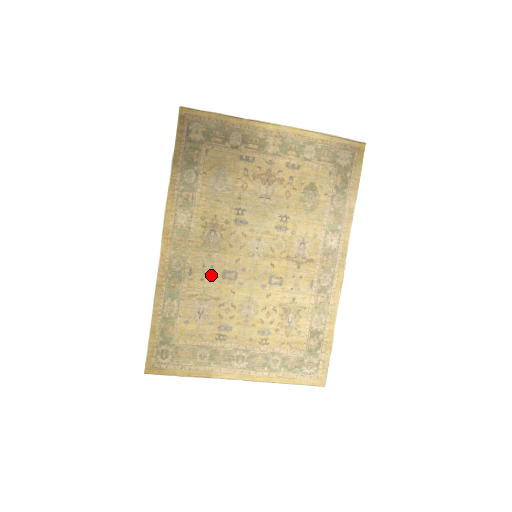
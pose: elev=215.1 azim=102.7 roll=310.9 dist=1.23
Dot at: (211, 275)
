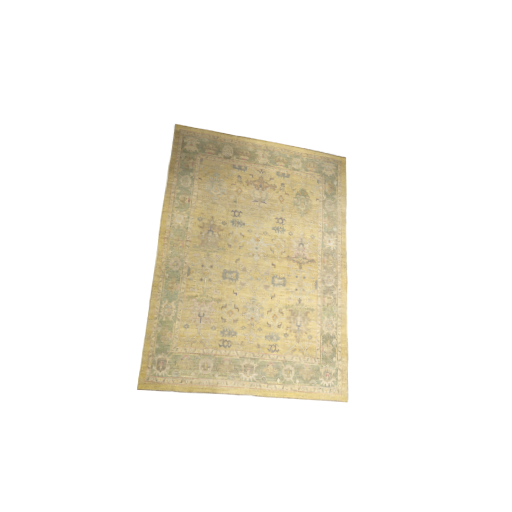
Dot at: (211, 275)
